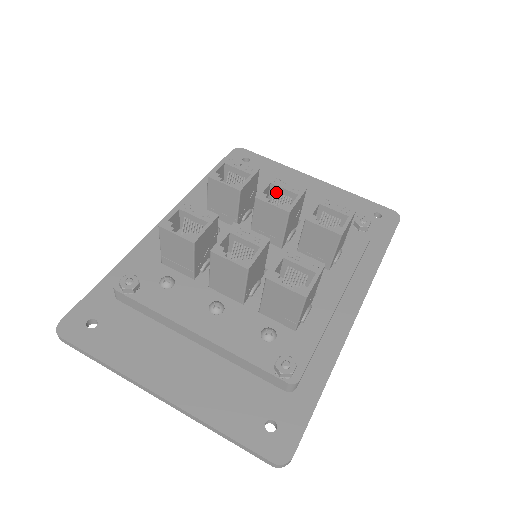
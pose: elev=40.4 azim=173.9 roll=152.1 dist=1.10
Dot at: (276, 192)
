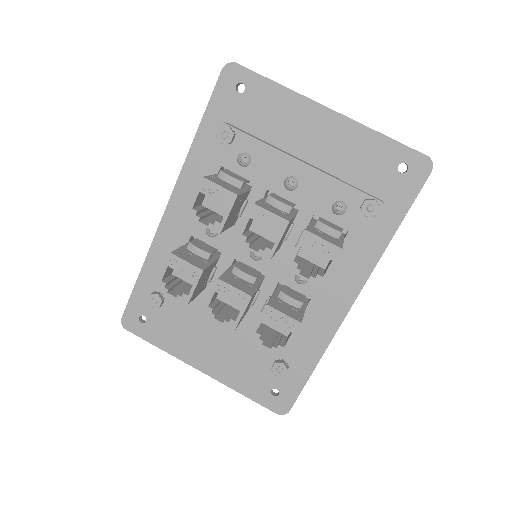
Dot at: occluded
